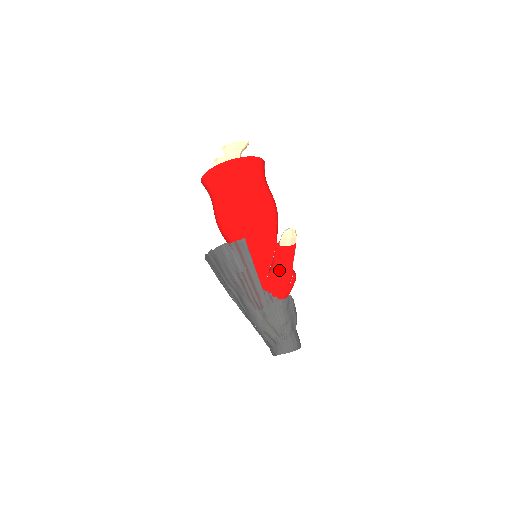
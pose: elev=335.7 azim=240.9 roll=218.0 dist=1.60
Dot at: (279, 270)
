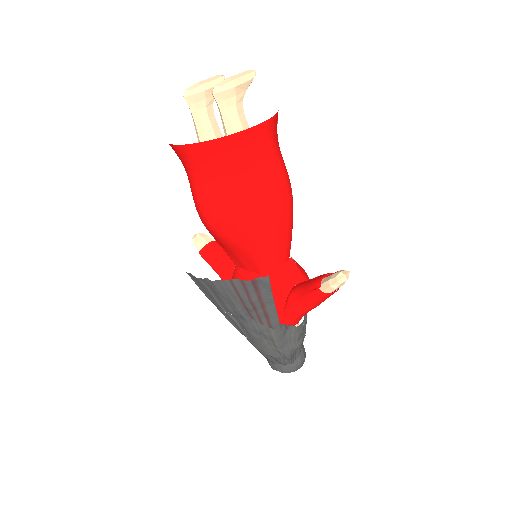
Dot at: (309, 308)
